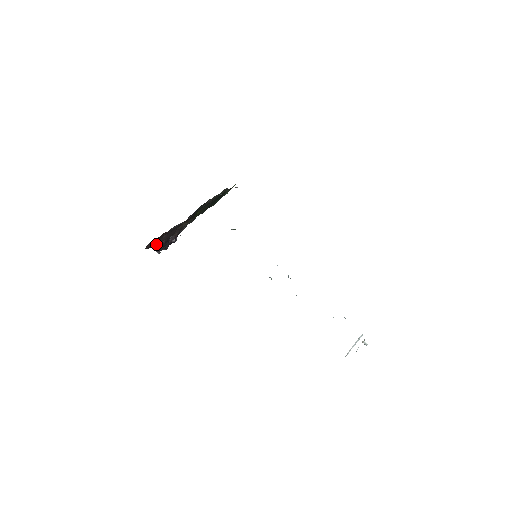
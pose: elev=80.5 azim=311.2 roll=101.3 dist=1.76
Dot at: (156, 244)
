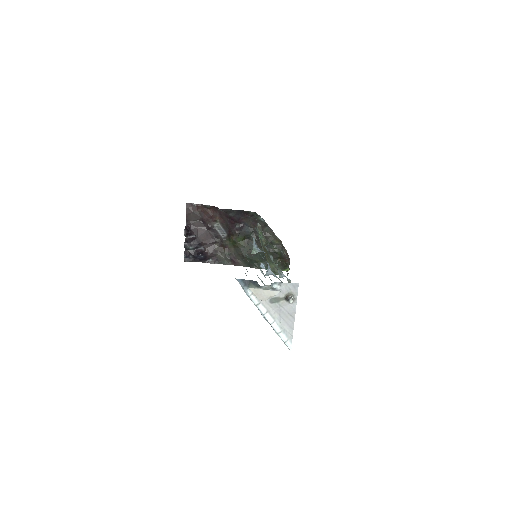
Dot at: (192, 226)
